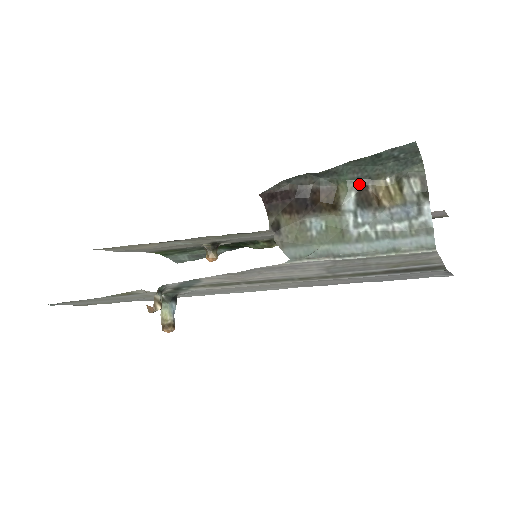
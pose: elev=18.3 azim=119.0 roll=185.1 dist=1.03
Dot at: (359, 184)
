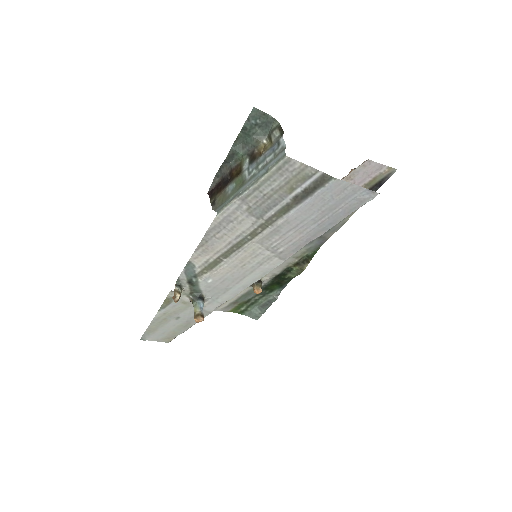
Dot at: (250, 153)
